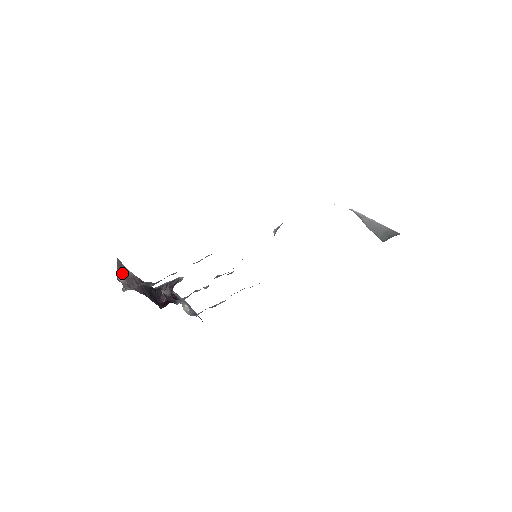
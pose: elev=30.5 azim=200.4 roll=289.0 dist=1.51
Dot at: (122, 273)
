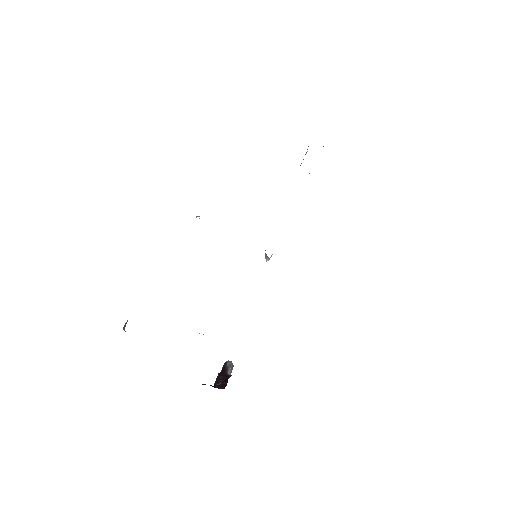
Dot at: occluded
